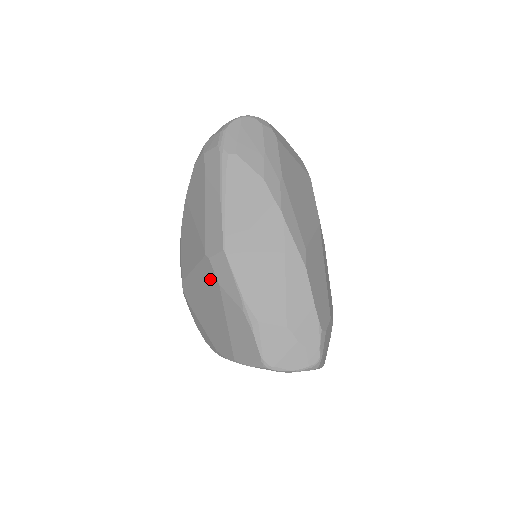
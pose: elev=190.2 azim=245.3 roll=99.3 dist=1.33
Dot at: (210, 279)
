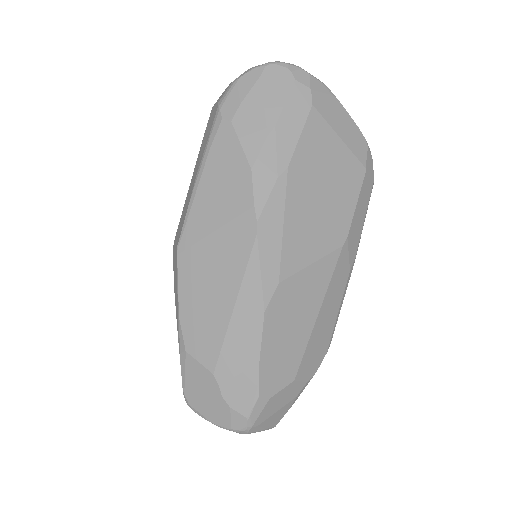
Dot at: occluded
